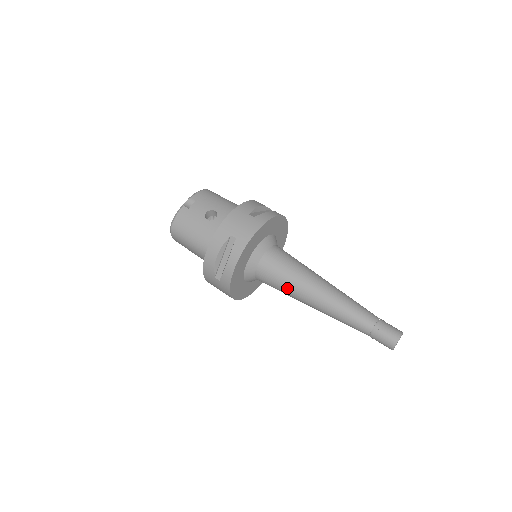
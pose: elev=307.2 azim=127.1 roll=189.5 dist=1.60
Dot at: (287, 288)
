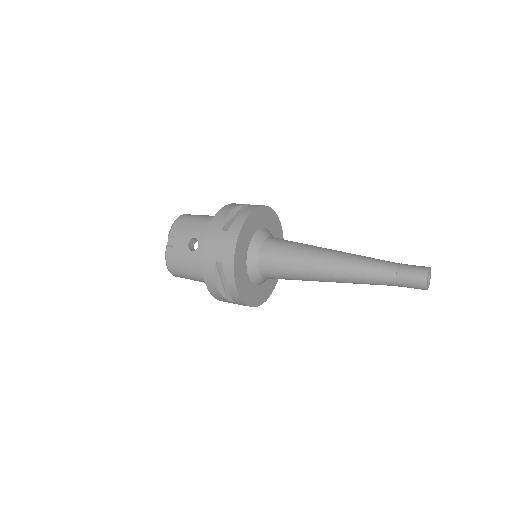
Dot at: (296, 277)
